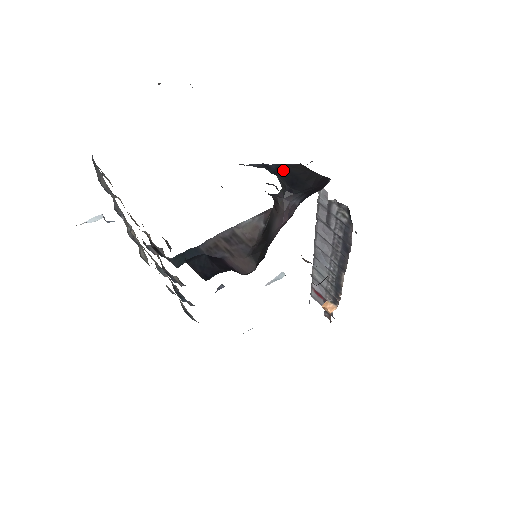
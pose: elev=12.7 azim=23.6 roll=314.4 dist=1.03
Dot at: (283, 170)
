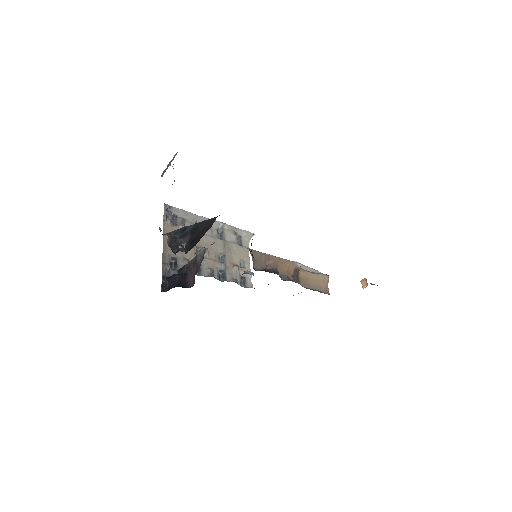
Dot at: (195, 229)
